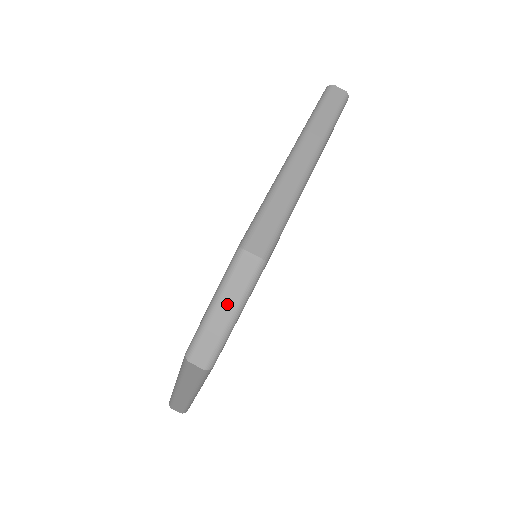
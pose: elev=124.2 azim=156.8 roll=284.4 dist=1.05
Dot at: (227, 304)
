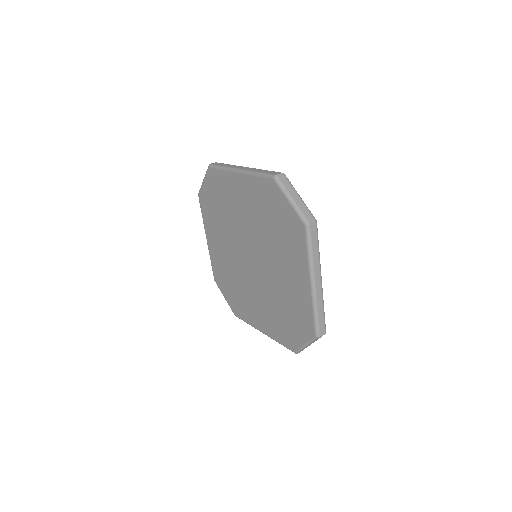
Dot at: occluded
